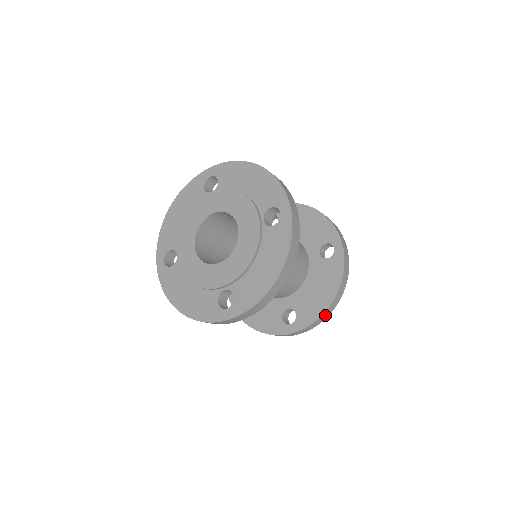
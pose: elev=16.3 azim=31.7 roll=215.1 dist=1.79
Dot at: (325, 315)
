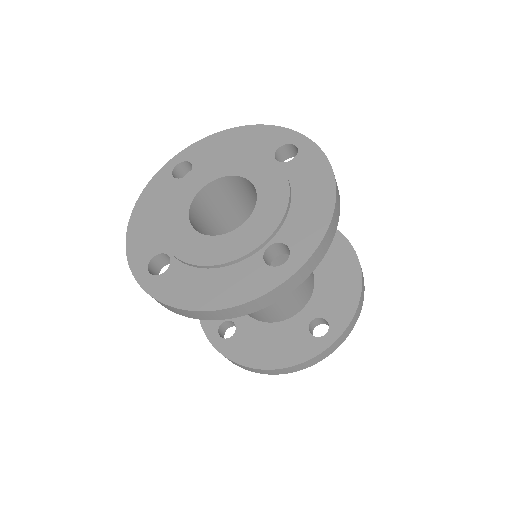
Dot at: (360, 304)
